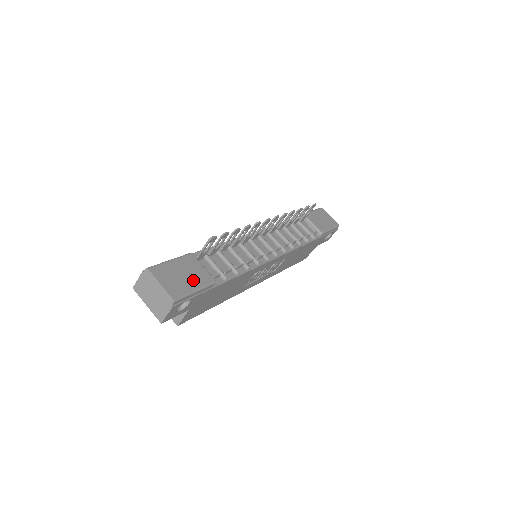
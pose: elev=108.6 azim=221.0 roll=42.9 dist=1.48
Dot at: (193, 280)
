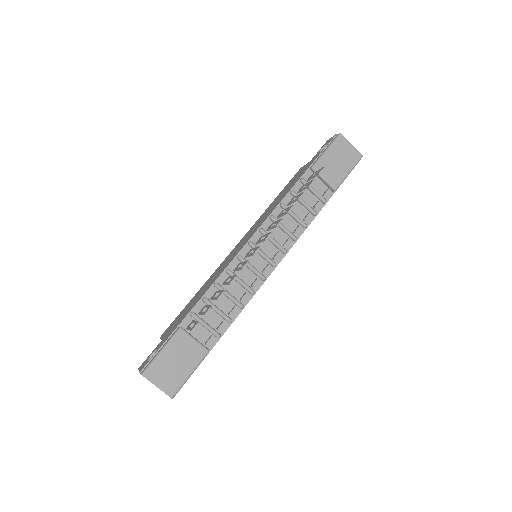
Dot at: (186, 364)
